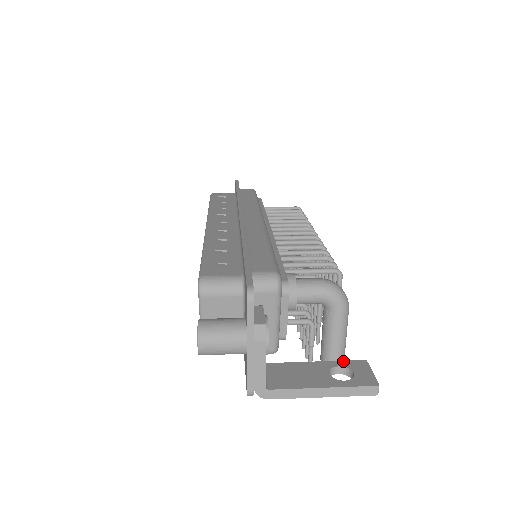
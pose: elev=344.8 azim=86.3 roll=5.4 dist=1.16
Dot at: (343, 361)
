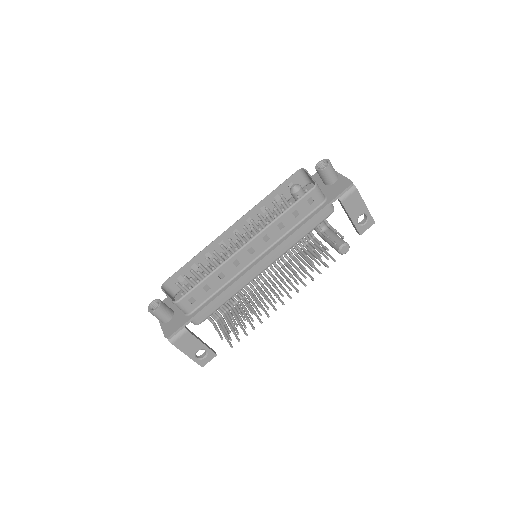
Dot at: occluded
